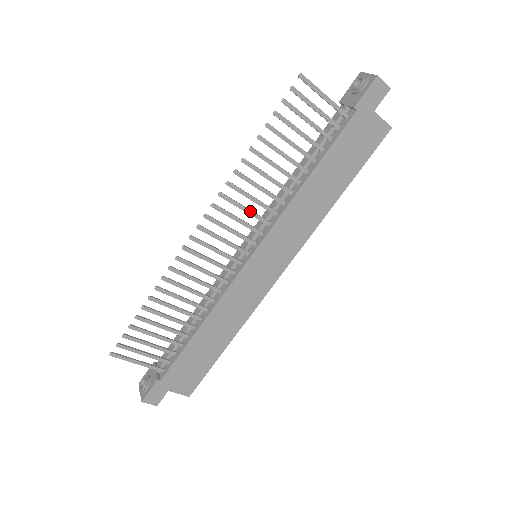
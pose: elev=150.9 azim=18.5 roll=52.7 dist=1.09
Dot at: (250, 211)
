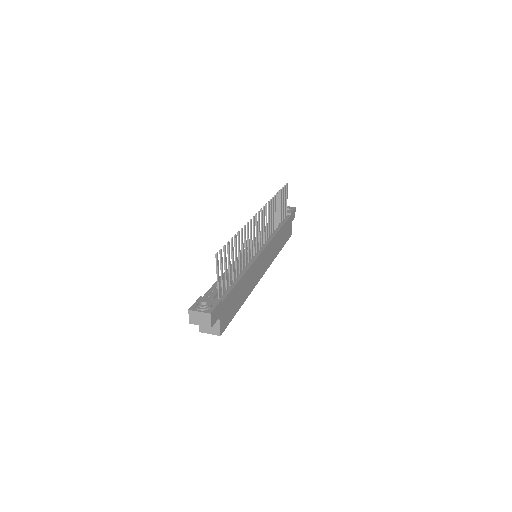
Dot at: (267, 225)
